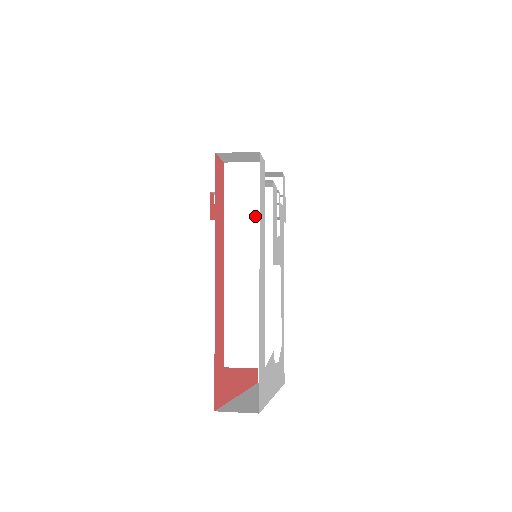
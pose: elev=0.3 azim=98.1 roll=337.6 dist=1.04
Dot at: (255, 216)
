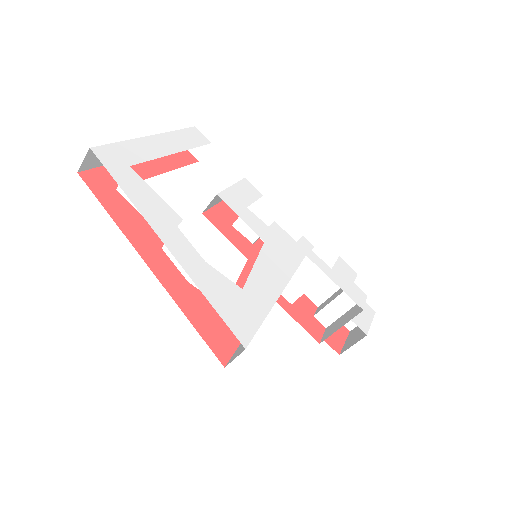
Dot at: occluded
